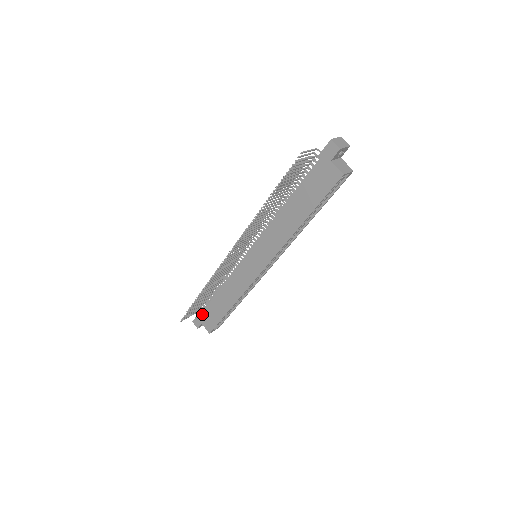
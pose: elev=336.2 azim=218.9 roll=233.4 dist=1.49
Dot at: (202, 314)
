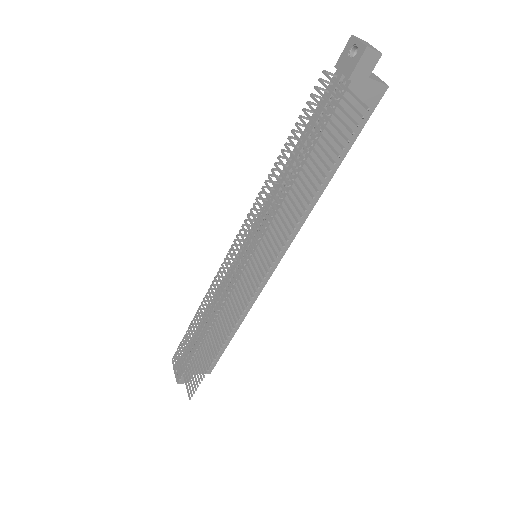
Dot at: (191, 367)
